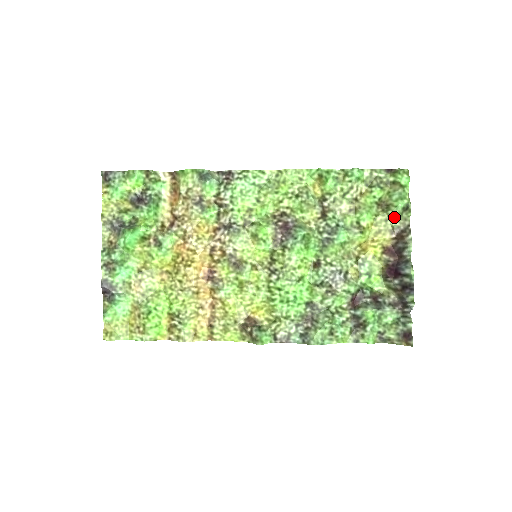
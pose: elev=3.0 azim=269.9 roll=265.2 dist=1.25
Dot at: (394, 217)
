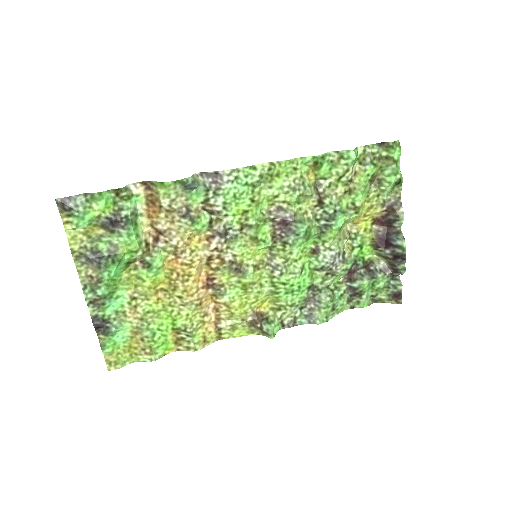
Dot at: (387, 193)
